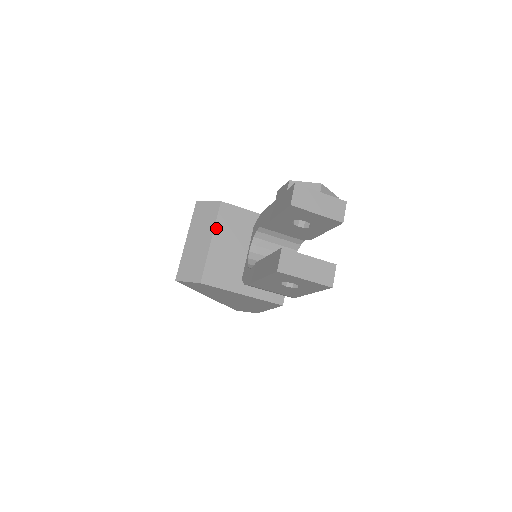
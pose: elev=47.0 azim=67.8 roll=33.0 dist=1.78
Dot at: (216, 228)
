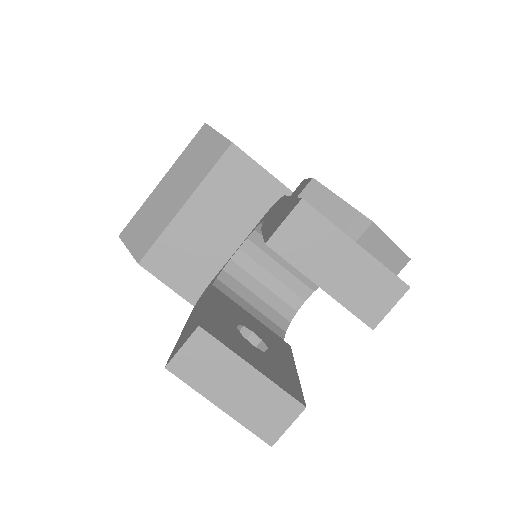
Dot at: (202, 186)
